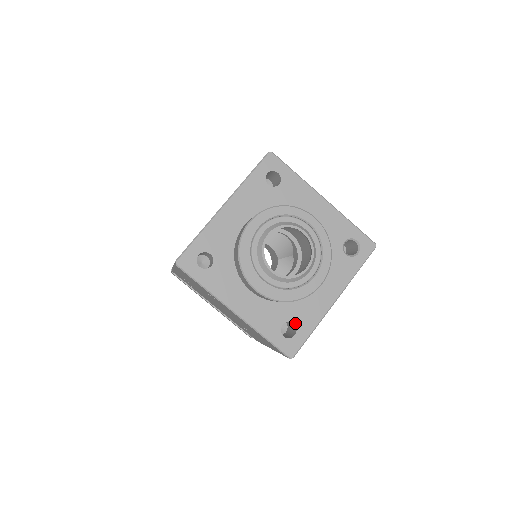
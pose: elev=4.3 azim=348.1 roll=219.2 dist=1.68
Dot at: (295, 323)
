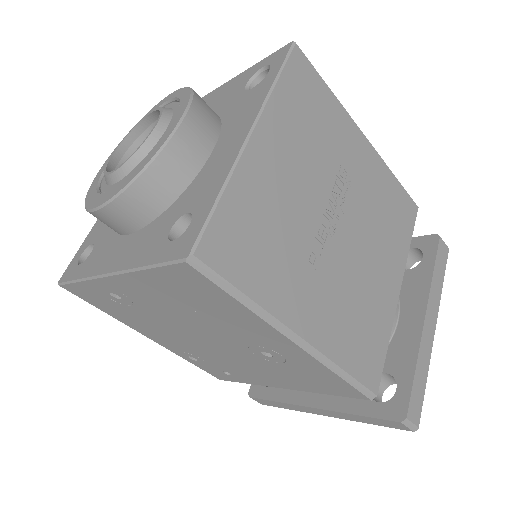
Dot at: (189, 211)
